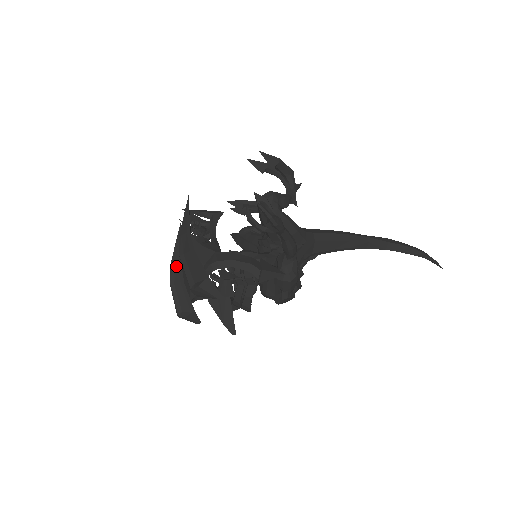
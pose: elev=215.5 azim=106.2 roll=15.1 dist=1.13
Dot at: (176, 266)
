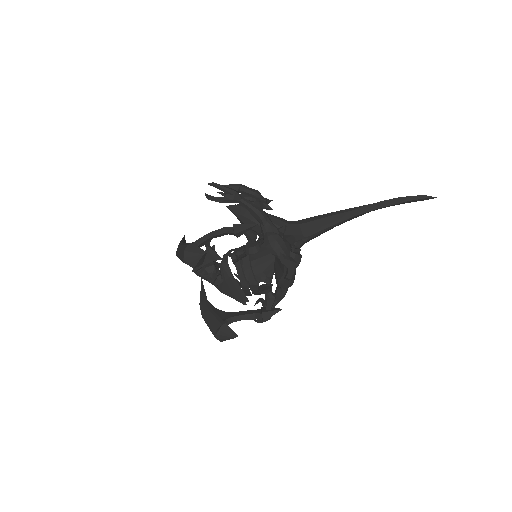
Dot at: (203, 302)
